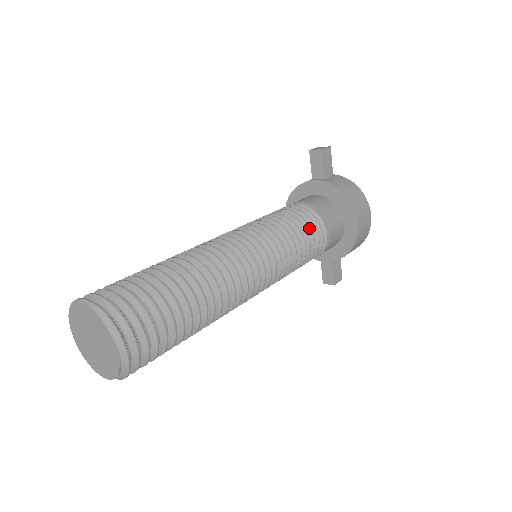
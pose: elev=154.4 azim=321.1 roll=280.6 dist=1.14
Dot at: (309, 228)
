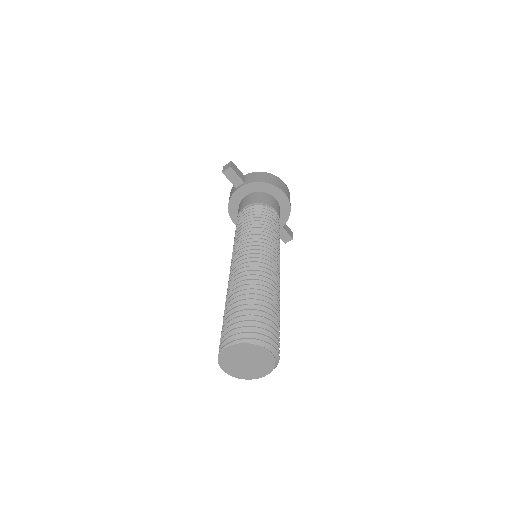
Dot at: (268, 217)
